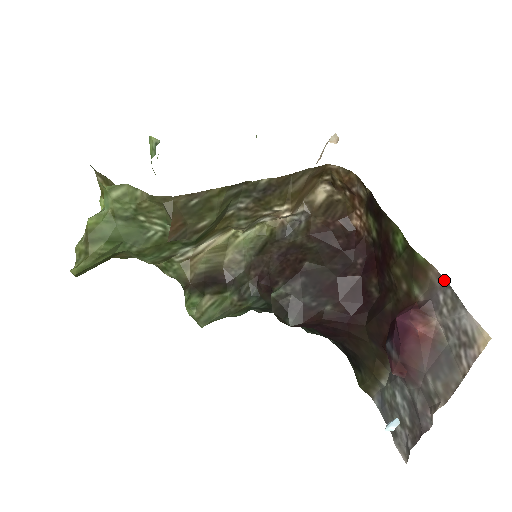
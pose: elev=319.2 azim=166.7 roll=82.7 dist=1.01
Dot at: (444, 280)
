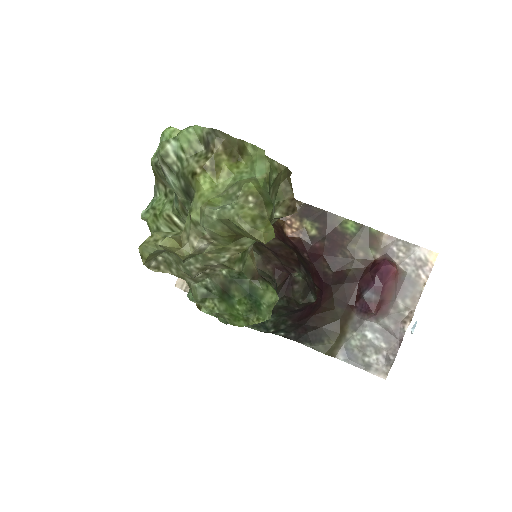
Dot at: (394, 238)
